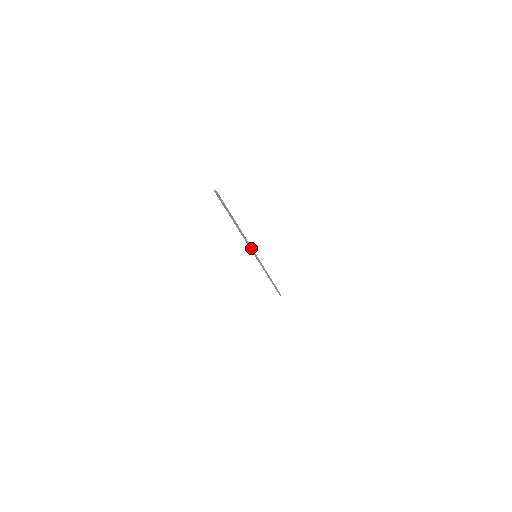
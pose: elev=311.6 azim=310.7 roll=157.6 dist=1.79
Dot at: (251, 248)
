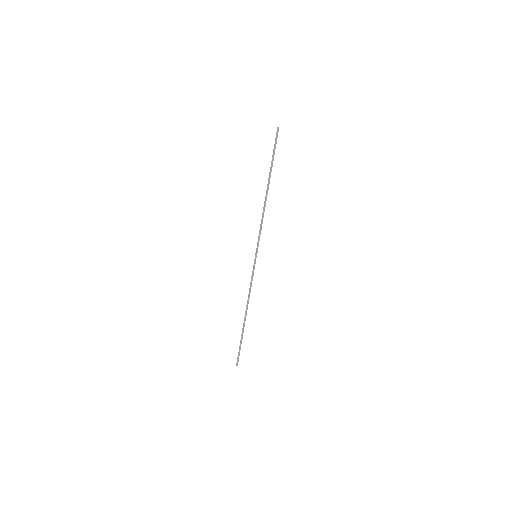
Dot at: (259, 237)
